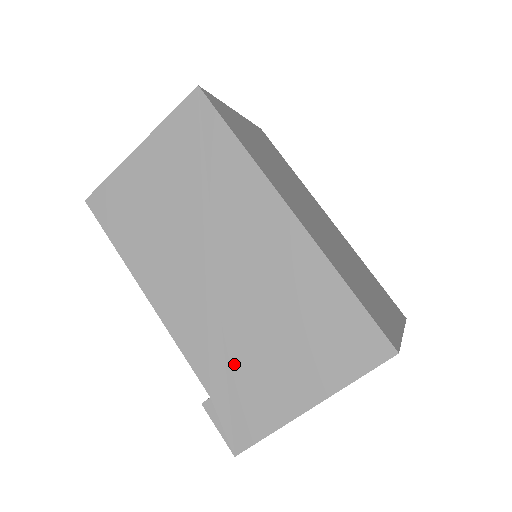
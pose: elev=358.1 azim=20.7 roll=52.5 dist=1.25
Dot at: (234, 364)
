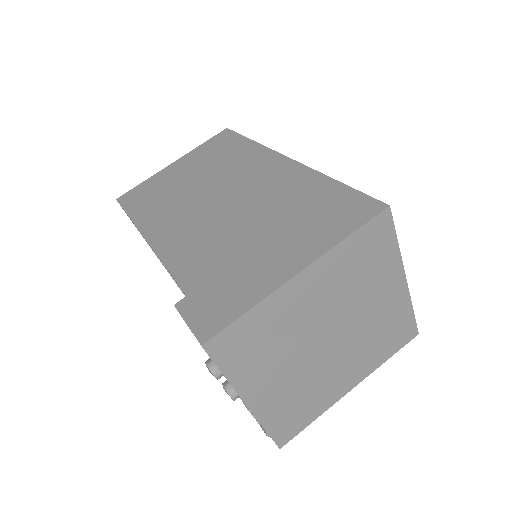
Dot at: (220, 261)
